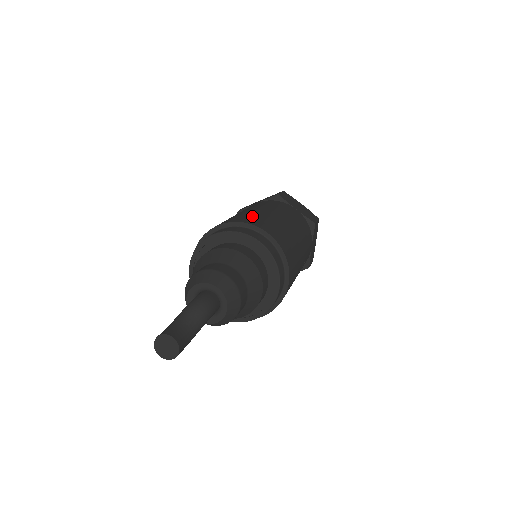
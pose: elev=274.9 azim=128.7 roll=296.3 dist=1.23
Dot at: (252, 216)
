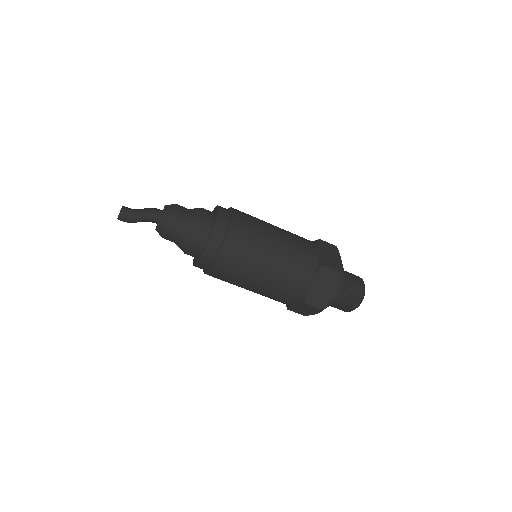
Dot at: occluded
